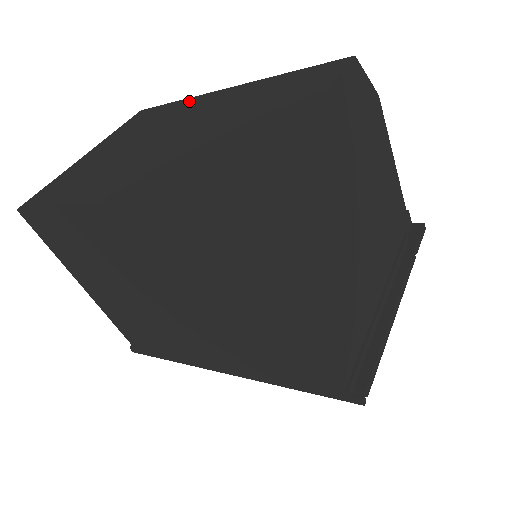
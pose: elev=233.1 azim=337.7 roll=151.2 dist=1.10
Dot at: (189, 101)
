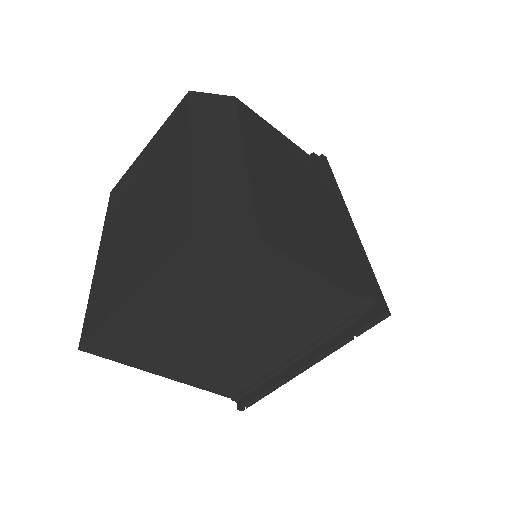
Dot at: (183, 132)
